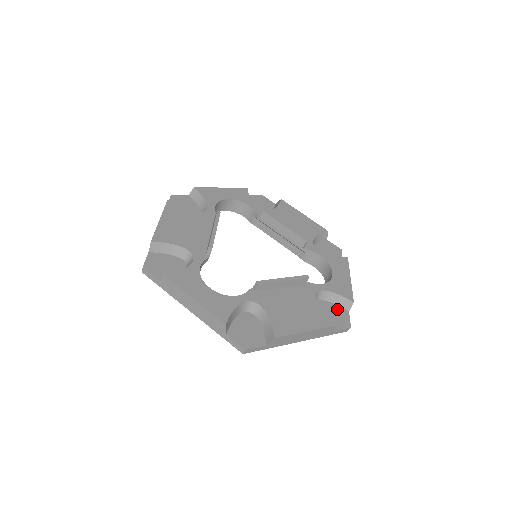
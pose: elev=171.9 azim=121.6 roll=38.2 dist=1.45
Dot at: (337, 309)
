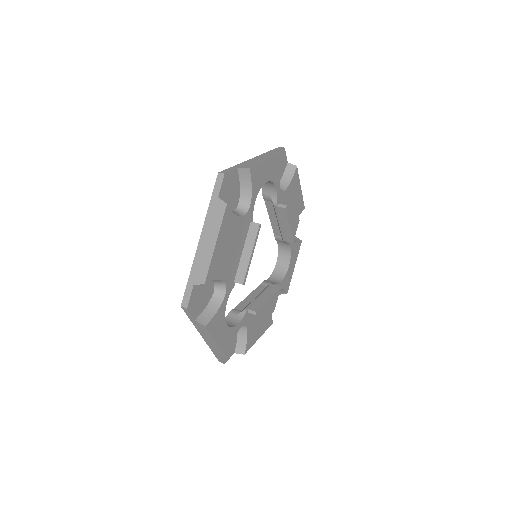
Dot at: occluded
